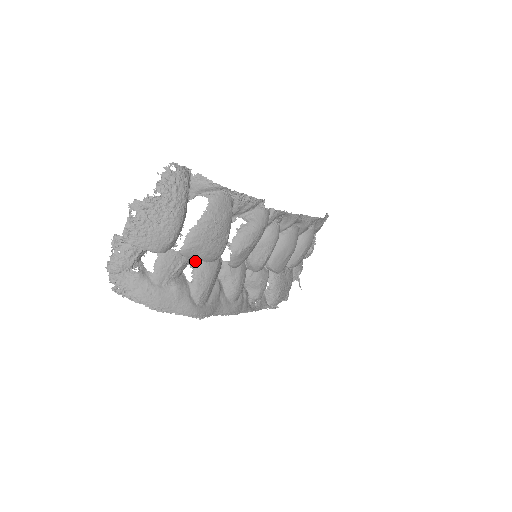
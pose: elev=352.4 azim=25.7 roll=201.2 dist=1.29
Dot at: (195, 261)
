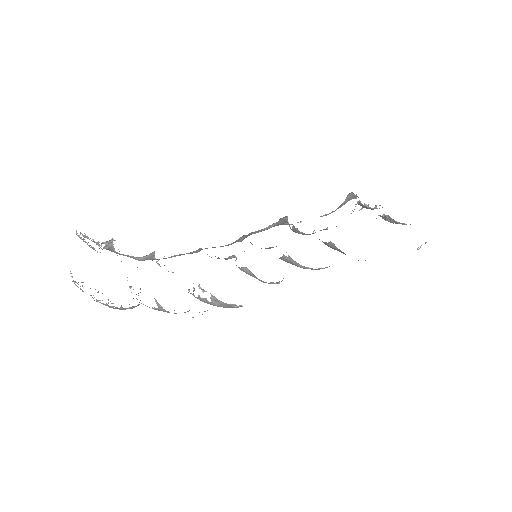
Dot at: (160, 266)
